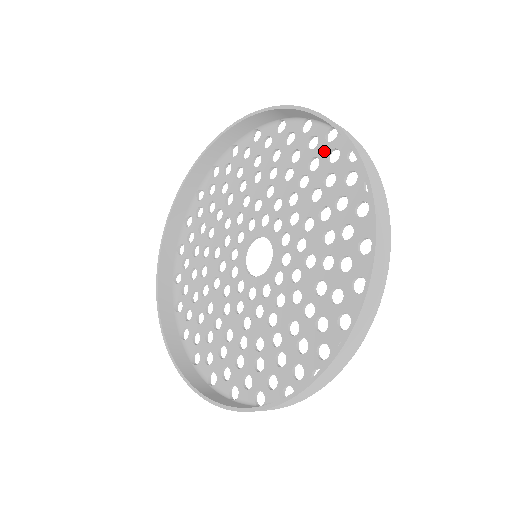
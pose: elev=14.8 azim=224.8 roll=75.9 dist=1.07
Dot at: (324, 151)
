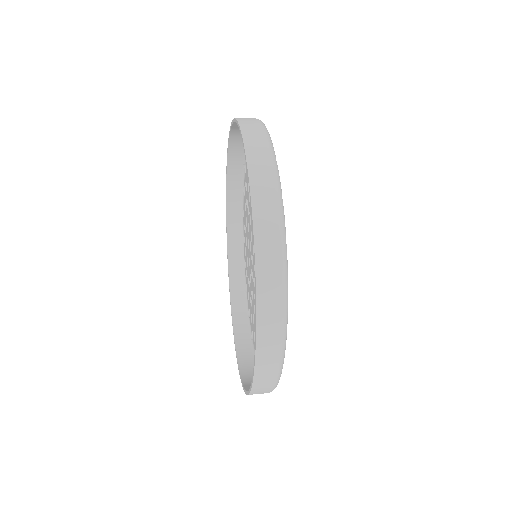
Dot at: occluded
